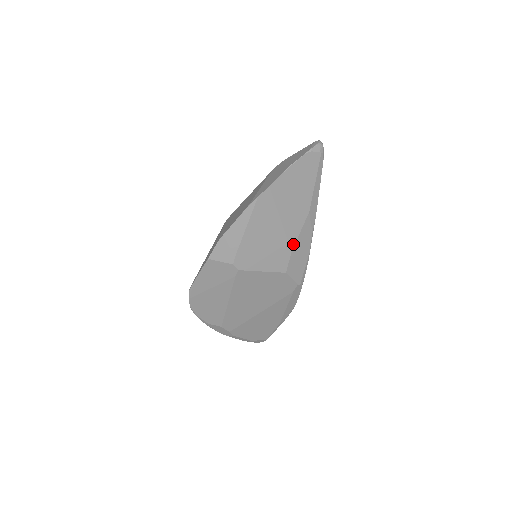
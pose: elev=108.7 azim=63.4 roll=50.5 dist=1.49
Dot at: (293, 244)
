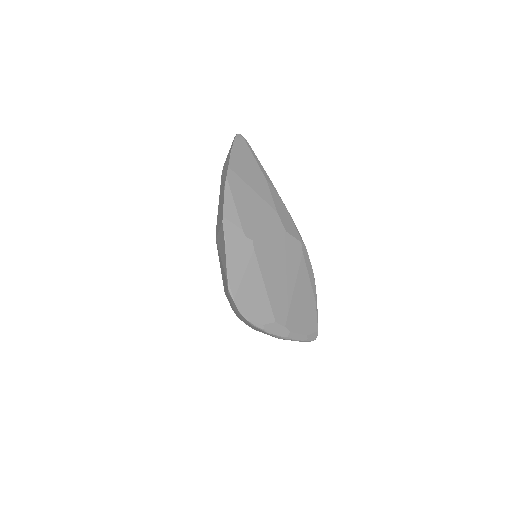
Dot at: (274, 206)
